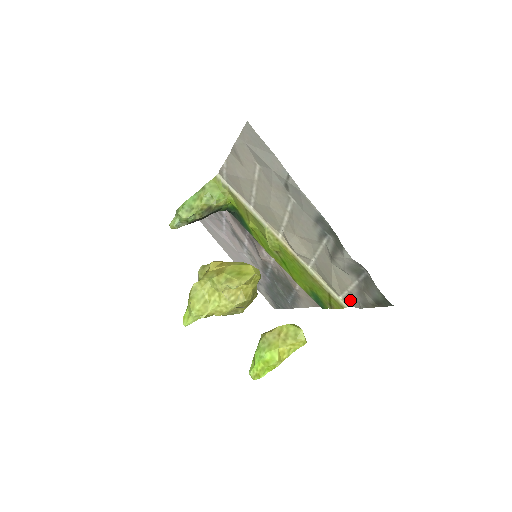
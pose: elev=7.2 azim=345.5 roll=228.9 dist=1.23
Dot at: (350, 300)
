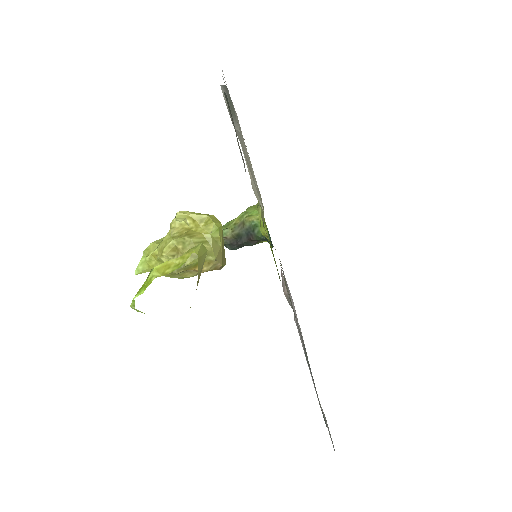
Dot at: occluded
